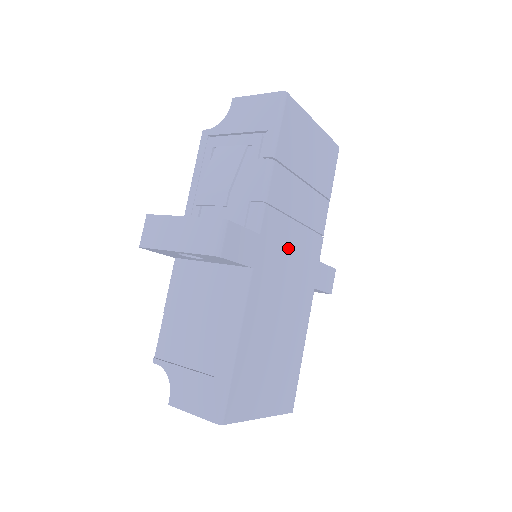
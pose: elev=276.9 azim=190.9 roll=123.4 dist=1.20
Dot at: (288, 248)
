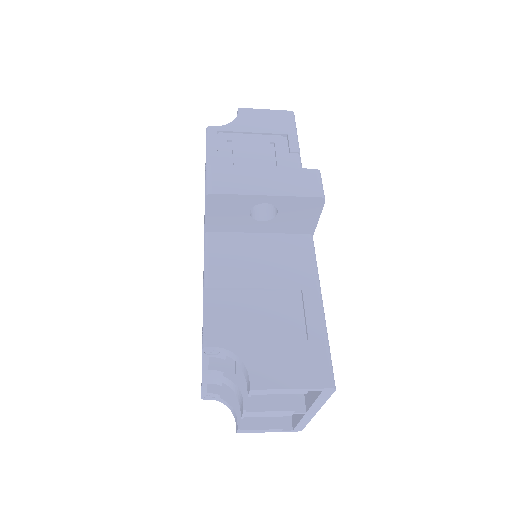
Dot at: occluded
